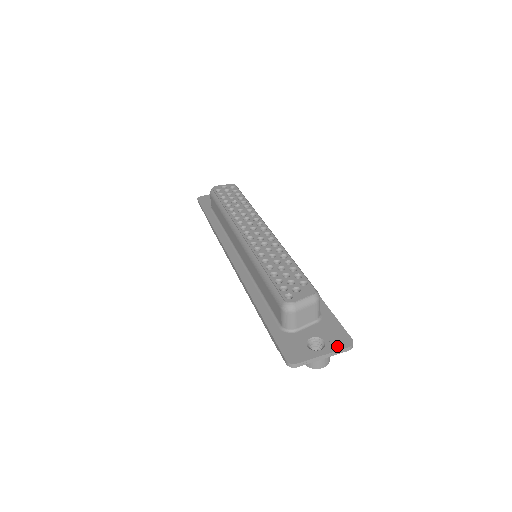
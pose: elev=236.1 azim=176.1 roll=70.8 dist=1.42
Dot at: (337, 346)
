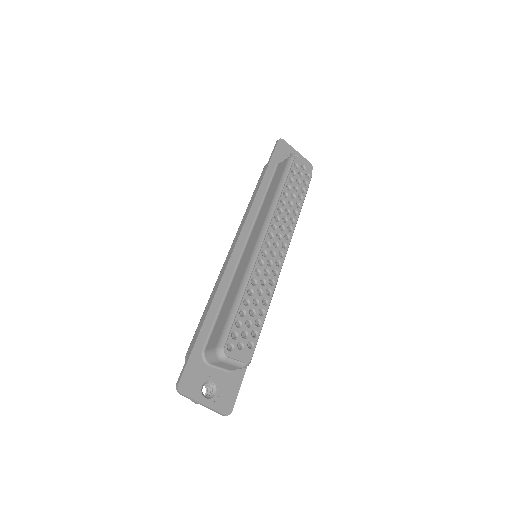
Dot at: (218, 406)
